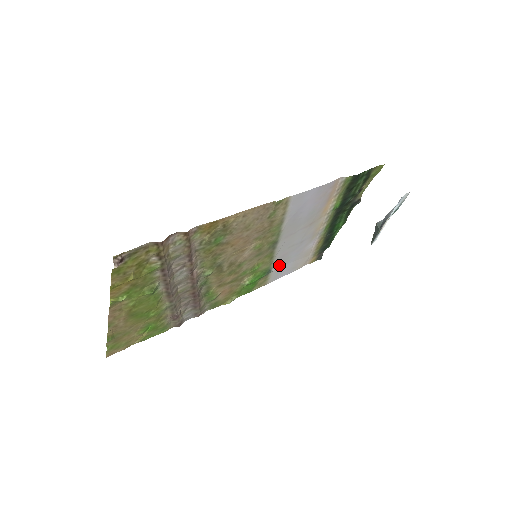
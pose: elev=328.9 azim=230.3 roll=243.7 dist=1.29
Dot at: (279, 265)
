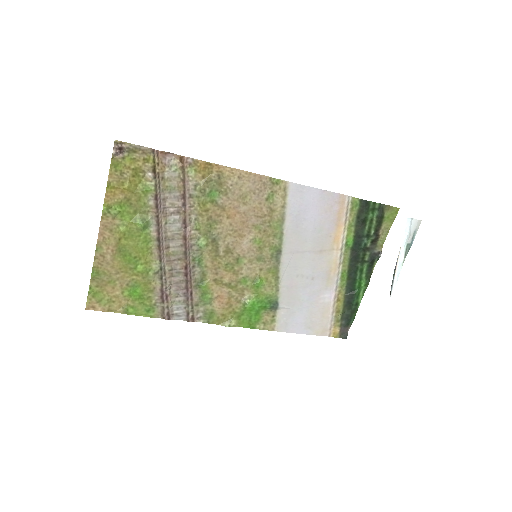
Dot at: (288, 304)
